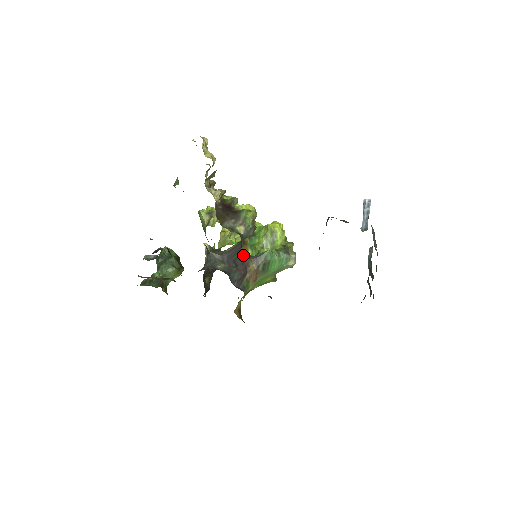
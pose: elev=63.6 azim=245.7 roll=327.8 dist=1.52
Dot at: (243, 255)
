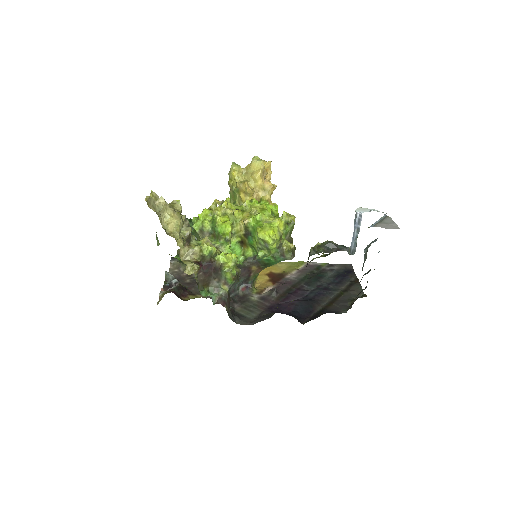
Dot at: (243, 264)
